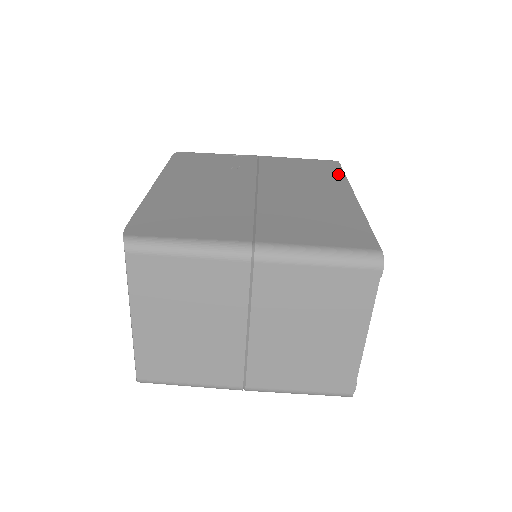
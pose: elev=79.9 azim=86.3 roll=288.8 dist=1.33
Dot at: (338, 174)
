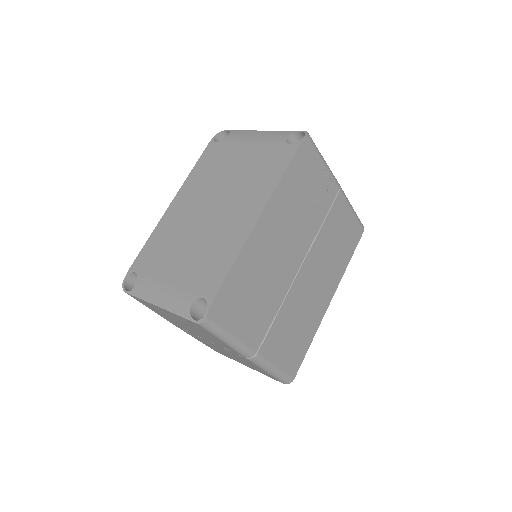
Dot at: (348, 259)
